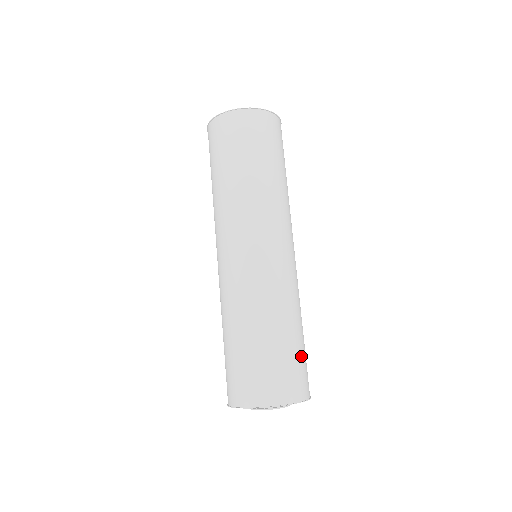
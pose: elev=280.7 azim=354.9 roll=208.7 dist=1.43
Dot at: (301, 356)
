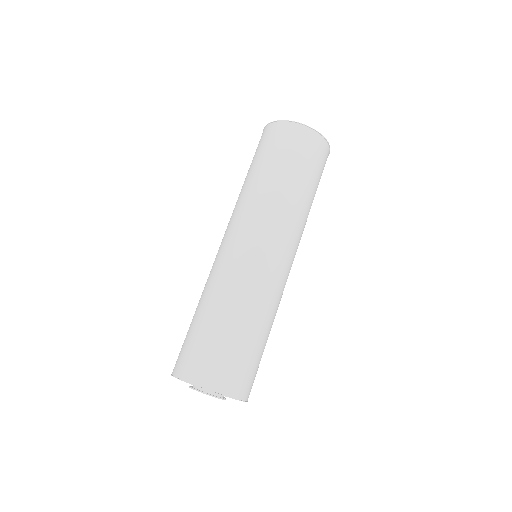
Dot at: (256, 359)
